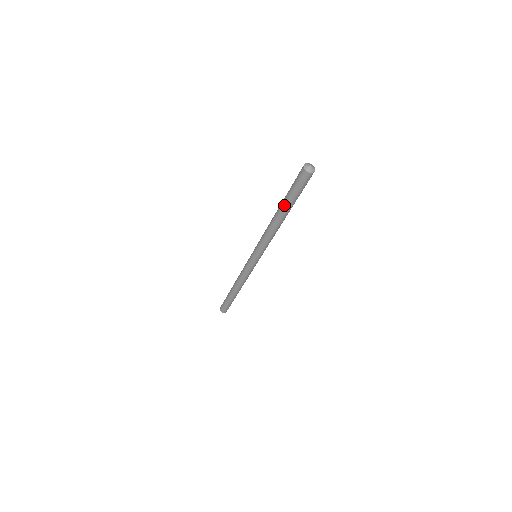
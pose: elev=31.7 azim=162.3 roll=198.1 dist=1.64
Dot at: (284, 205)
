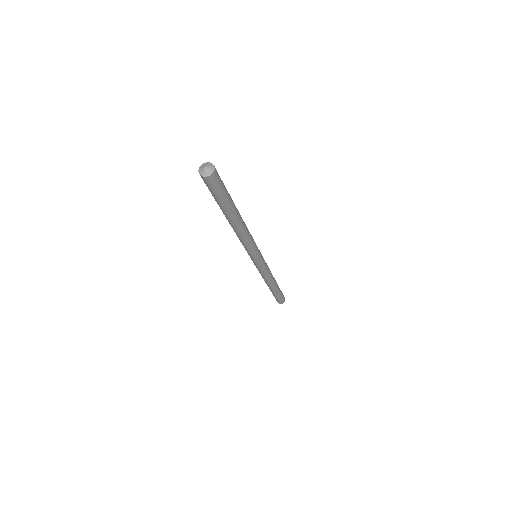
Dot at: (225, 213)
